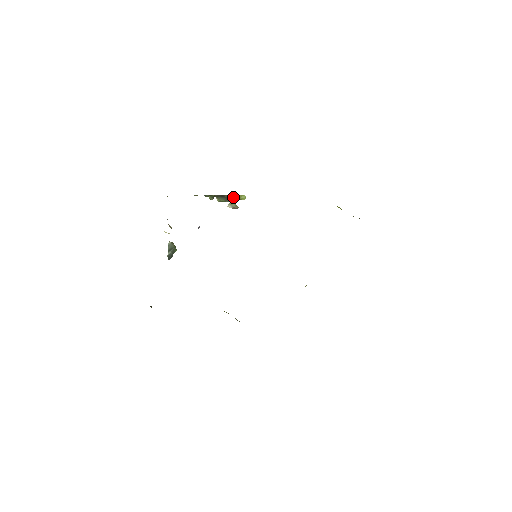
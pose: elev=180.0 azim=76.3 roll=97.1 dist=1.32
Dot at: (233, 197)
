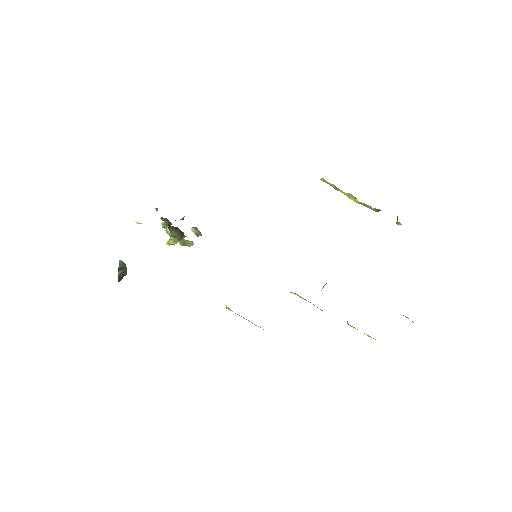
Dot at: occluded
